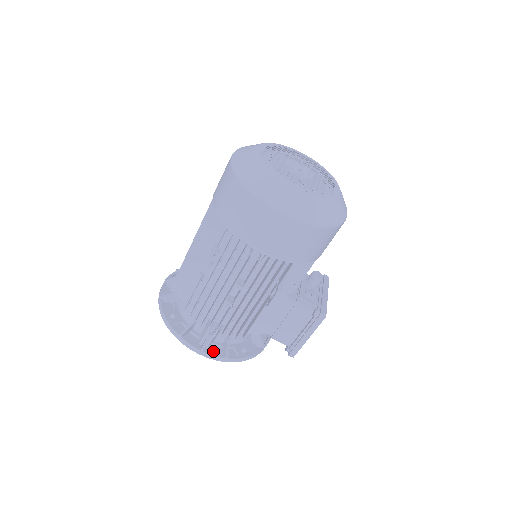
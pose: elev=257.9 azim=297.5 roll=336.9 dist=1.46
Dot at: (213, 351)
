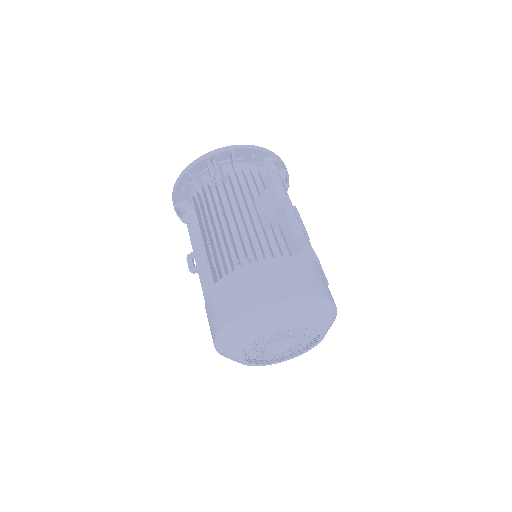
Dot at: occluded
